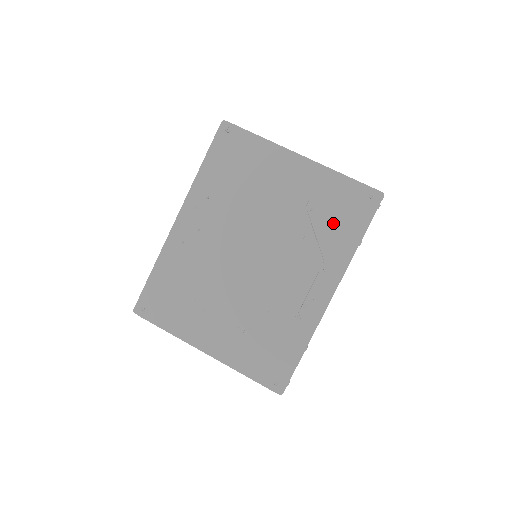
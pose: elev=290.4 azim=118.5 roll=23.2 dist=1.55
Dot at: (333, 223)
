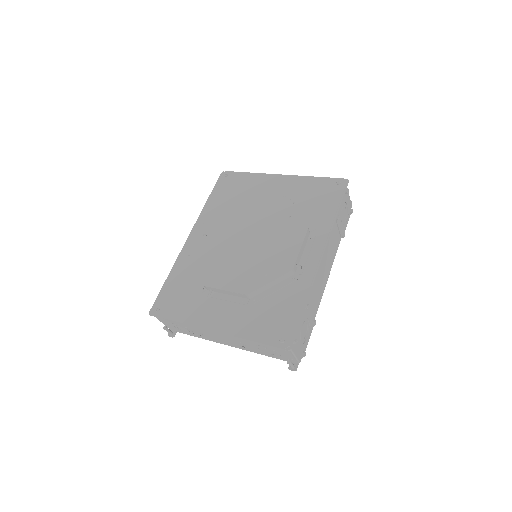
Dot at: (313, 207)
